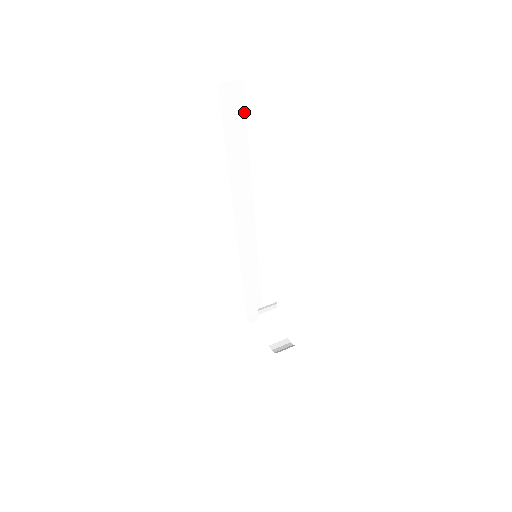
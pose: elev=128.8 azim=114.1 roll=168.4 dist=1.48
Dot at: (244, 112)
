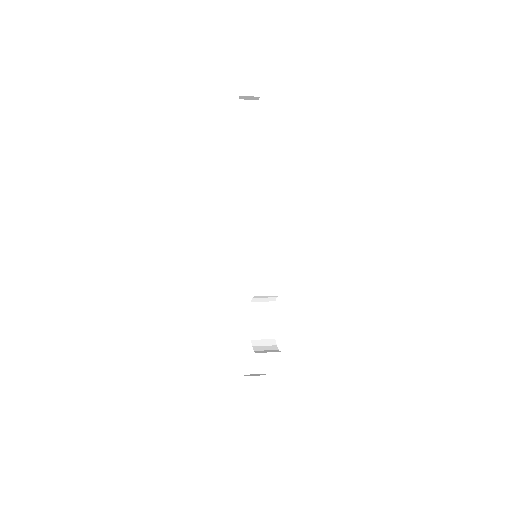
Dot at: (257, 126)
